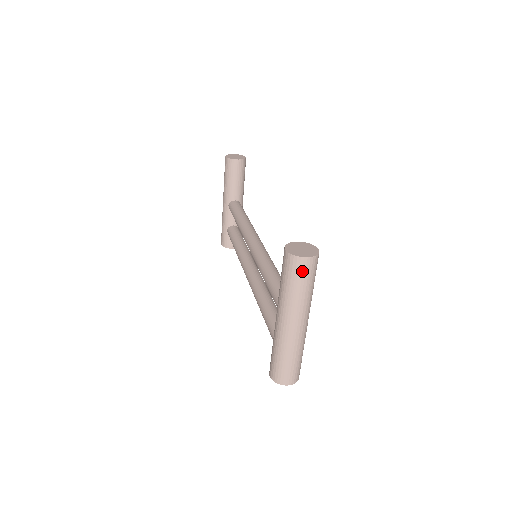
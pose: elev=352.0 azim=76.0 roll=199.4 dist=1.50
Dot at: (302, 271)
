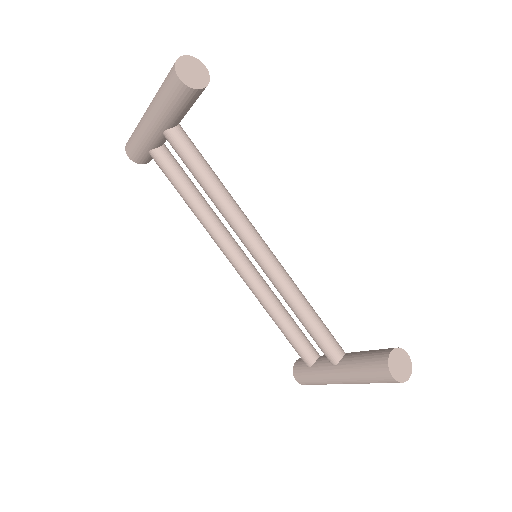
Dot at: occluded
